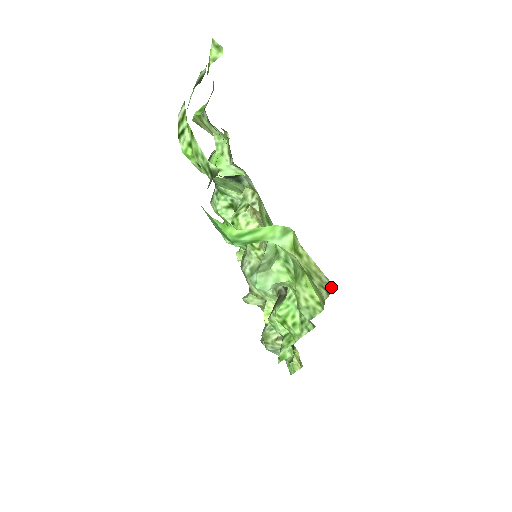
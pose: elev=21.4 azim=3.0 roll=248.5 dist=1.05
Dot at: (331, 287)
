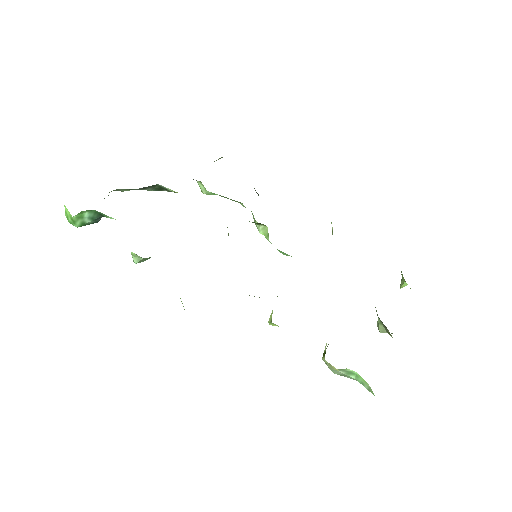
Dot at: occluded
